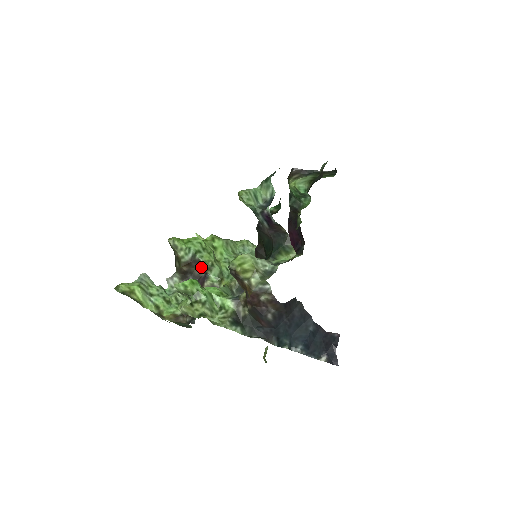
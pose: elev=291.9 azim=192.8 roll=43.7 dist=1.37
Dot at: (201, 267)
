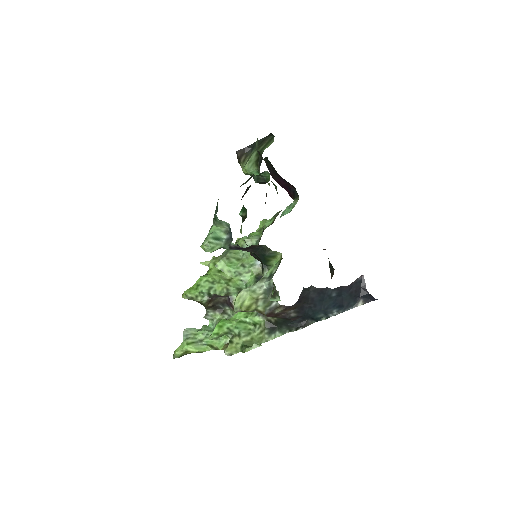
Dot at: (221, 296)
